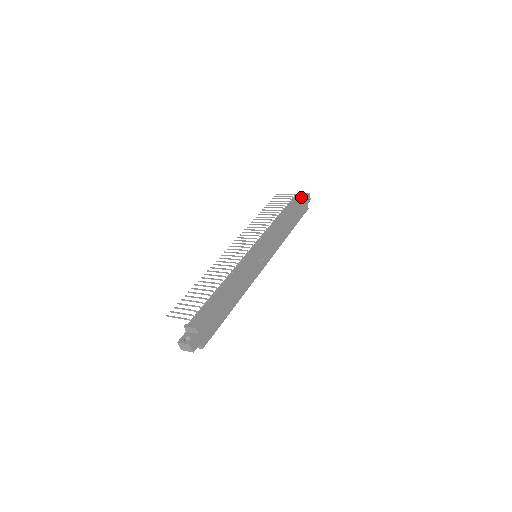
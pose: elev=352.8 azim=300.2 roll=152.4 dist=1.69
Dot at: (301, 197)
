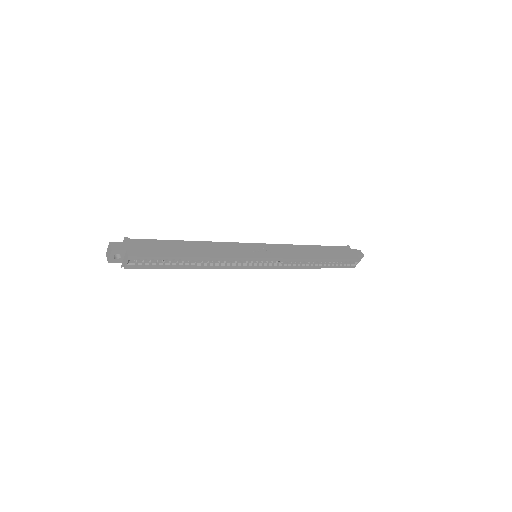
Dot at: occluded
